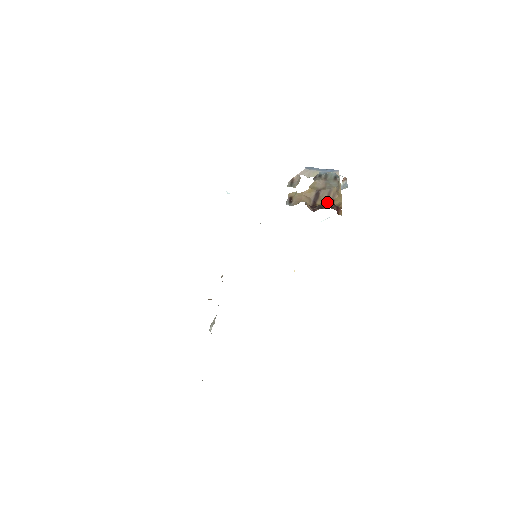
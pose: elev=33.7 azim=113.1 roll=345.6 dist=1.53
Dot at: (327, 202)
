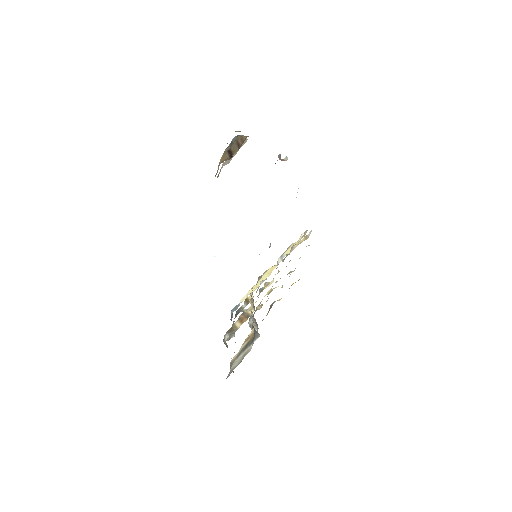
Dot at: occluded
